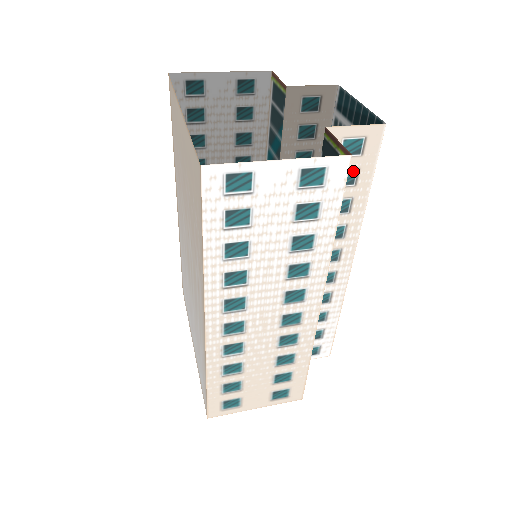
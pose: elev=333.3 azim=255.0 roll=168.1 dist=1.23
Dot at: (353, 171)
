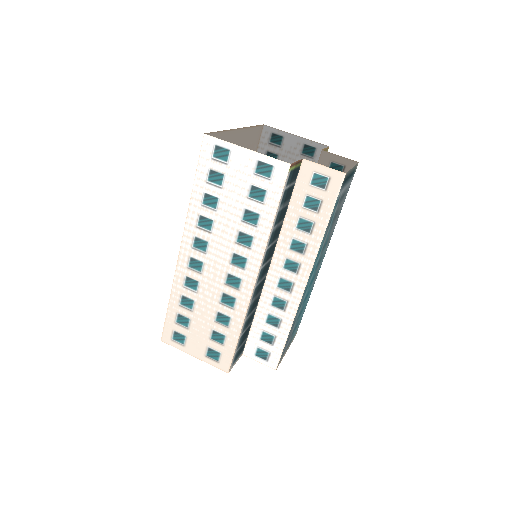
Dot at: (318, 200)
